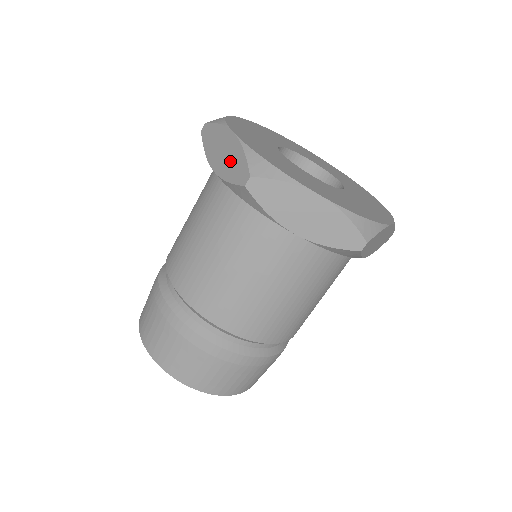
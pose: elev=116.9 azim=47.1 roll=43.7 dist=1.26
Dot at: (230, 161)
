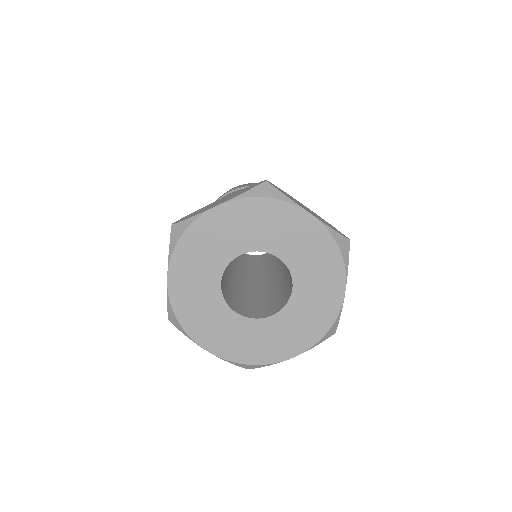
Dot at: occluded
